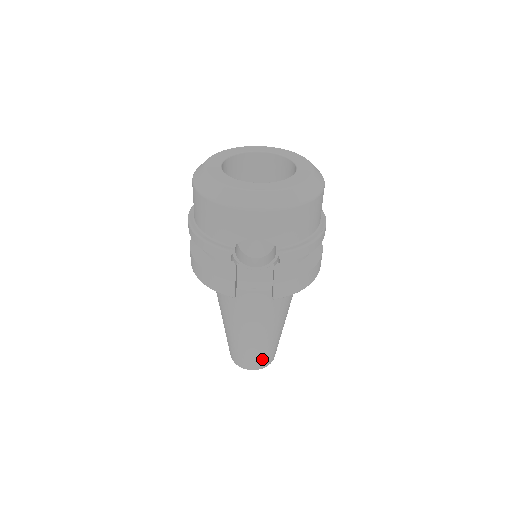
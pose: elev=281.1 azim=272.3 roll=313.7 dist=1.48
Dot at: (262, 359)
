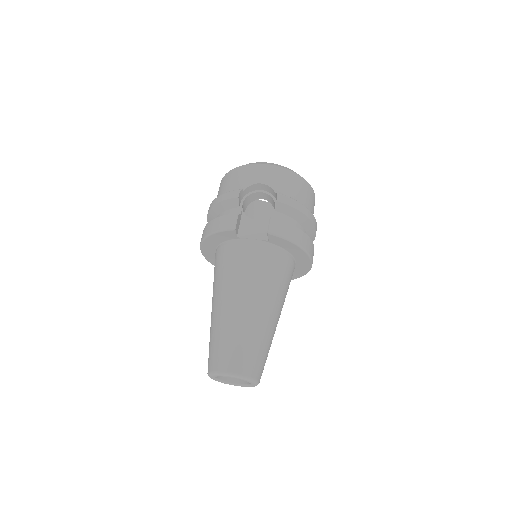
Dot at: (245, 355)
